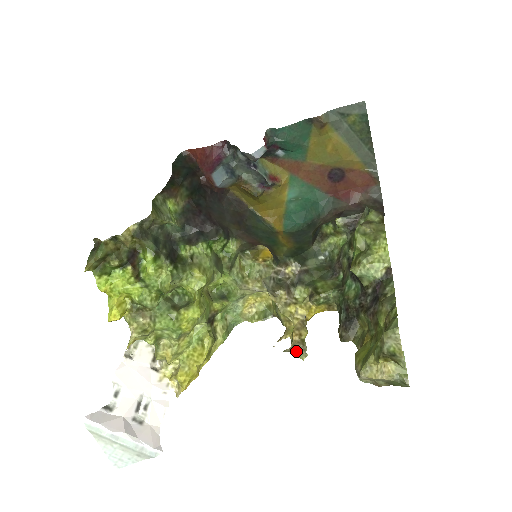
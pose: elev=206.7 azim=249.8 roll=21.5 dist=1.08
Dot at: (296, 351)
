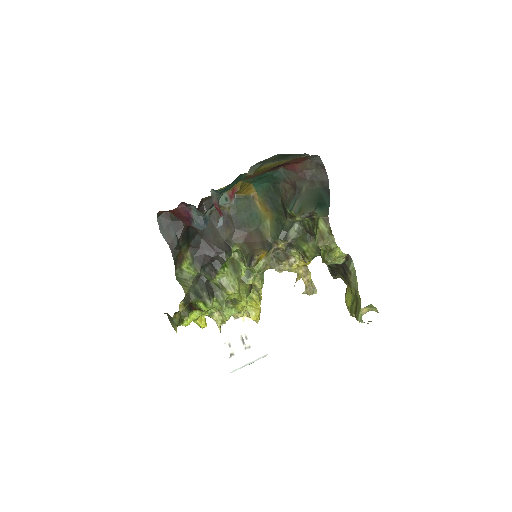
Dot at: (310, 294)
